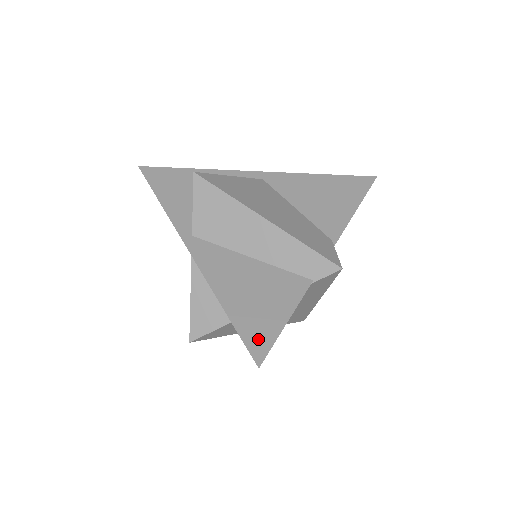
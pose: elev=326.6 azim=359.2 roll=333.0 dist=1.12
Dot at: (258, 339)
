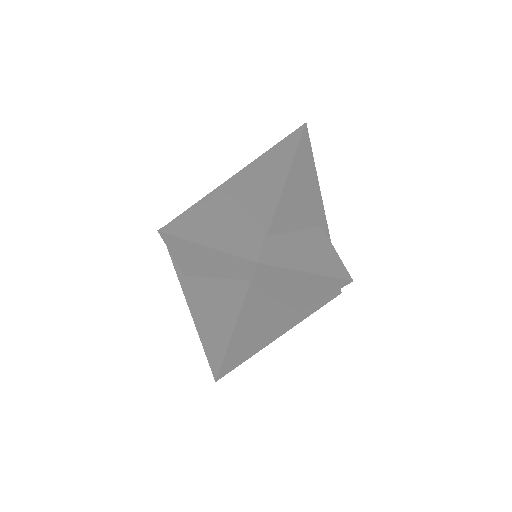
Dot at: (216, 355)
